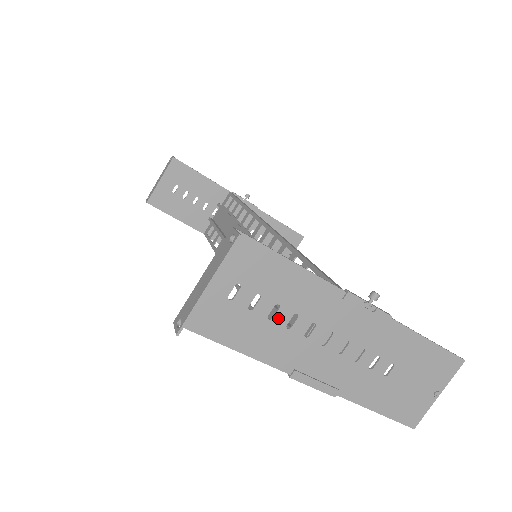
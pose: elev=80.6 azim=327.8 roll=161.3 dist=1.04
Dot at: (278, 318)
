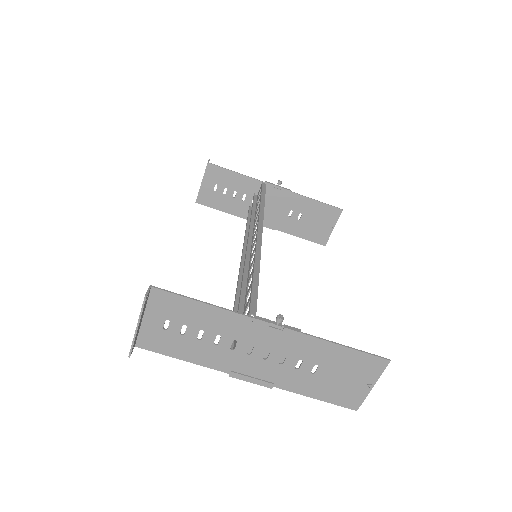
Dot at: (205, 339)
